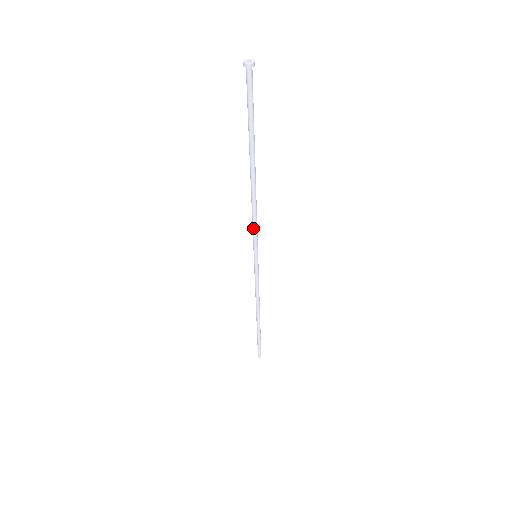
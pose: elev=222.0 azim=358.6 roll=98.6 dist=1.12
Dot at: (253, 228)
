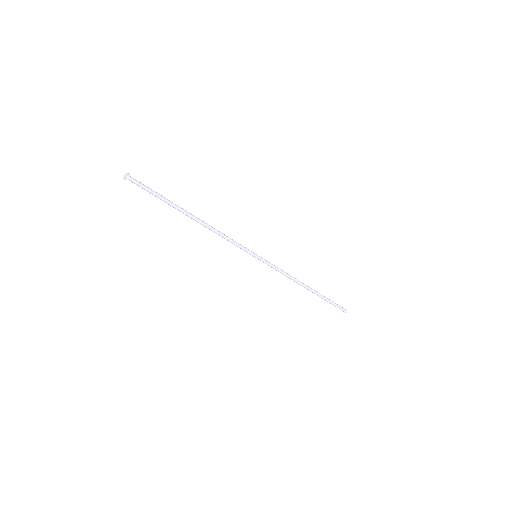
Dot at: (232, 243)
